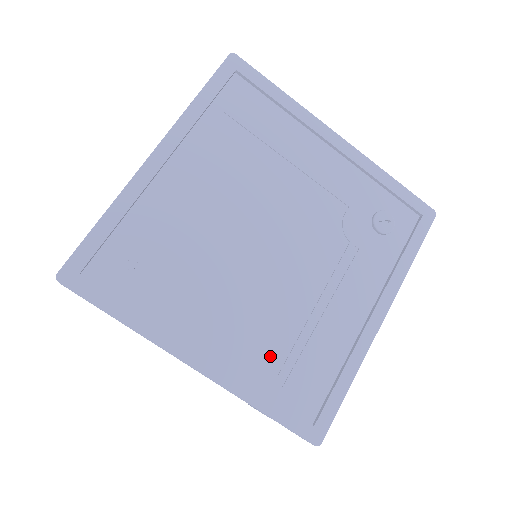
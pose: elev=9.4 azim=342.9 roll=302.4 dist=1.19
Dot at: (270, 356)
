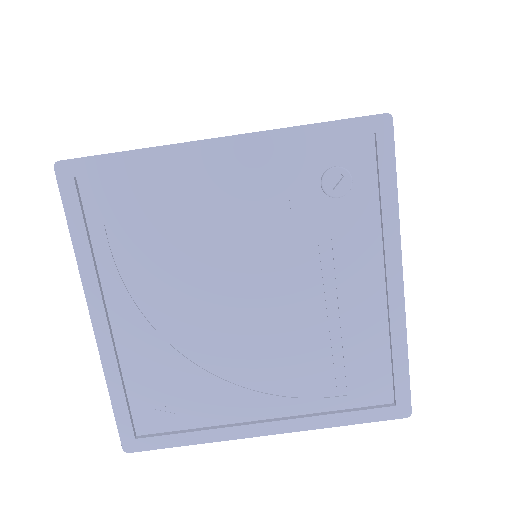
Dot at: (319, 382)
